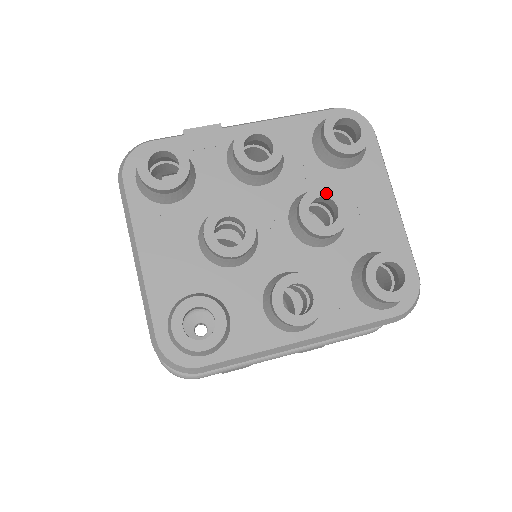
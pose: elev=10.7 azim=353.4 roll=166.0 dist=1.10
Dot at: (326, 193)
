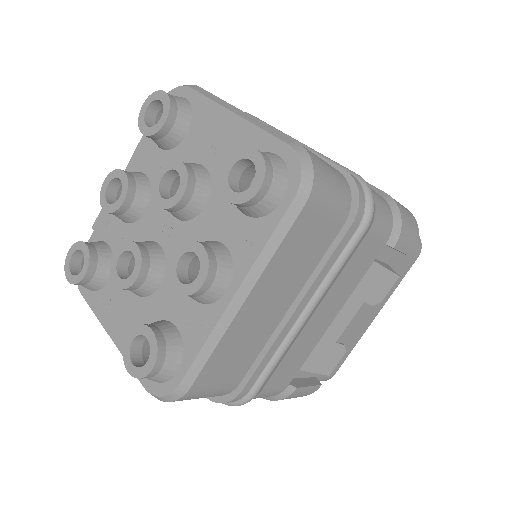
Dot at: (164, 170)
